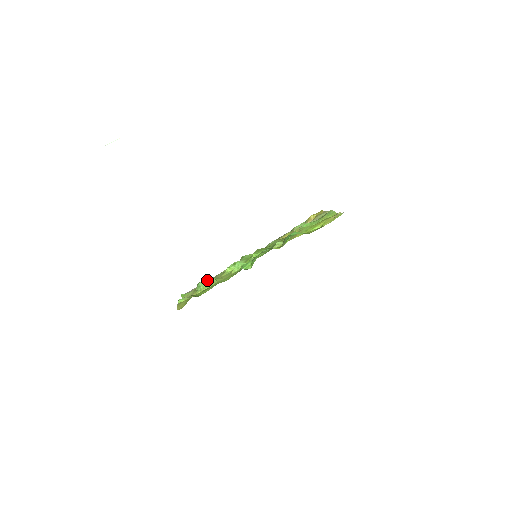
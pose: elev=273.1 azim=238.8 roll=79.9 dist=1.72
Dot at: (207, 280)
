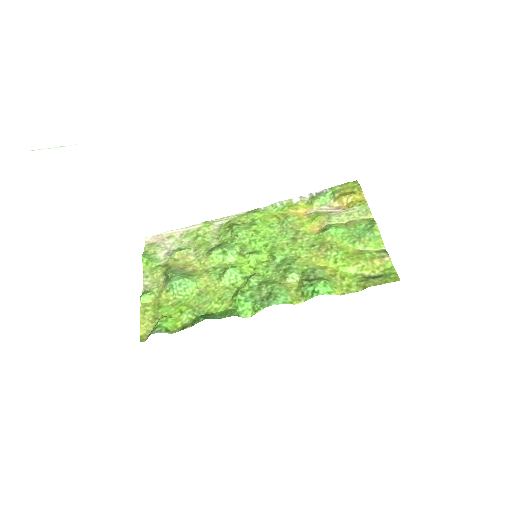
Dot at: (184, 281)
